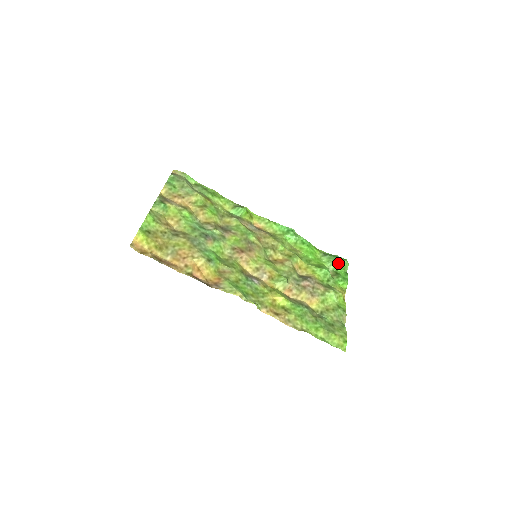
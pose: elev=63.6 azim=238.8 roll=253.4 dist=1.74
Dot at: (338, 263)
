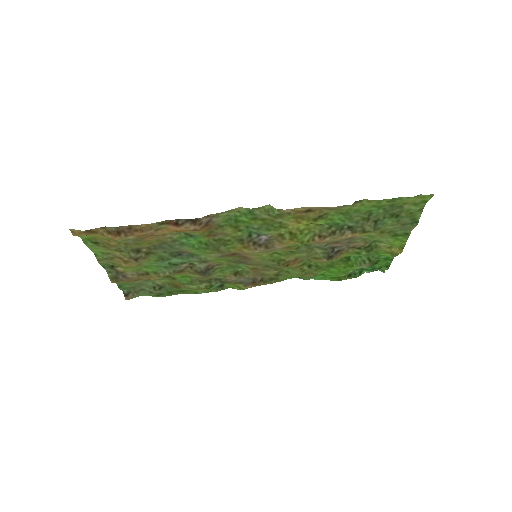
Dot at: occluded
